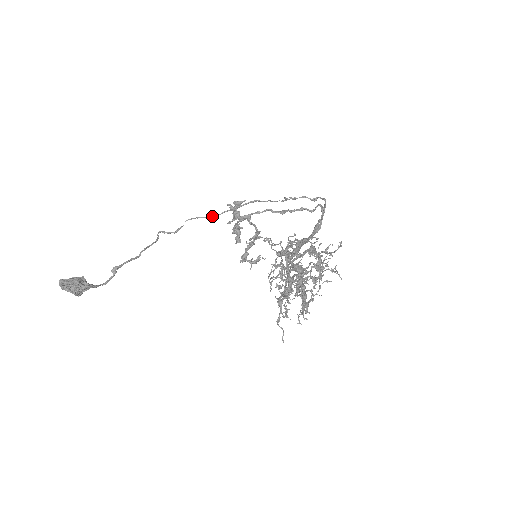
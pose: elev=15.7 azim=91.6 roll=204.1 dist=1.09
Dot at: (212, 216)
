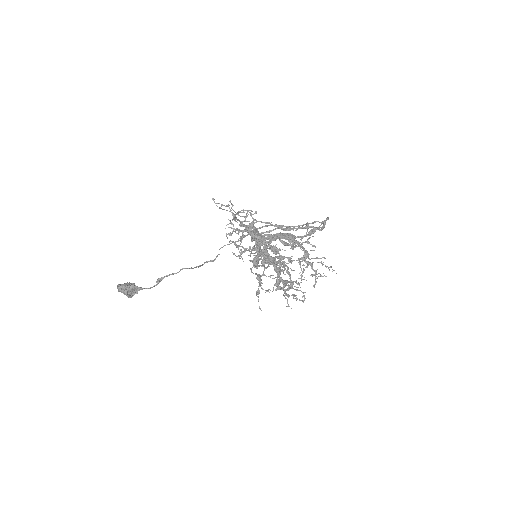
Dot at: (236, 241)
